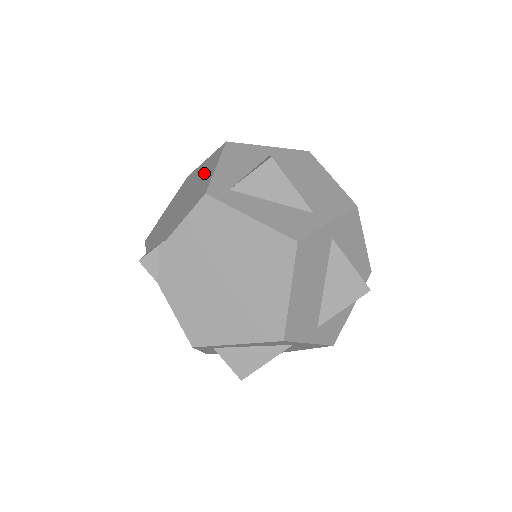
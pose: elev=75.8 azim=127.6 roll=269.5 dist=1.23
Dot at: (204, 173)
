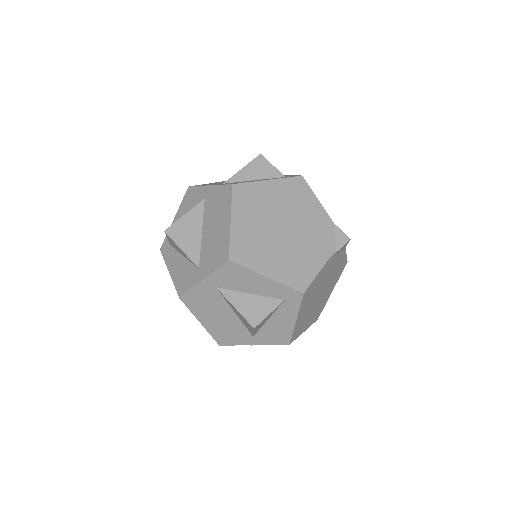
Dot at: occluded
